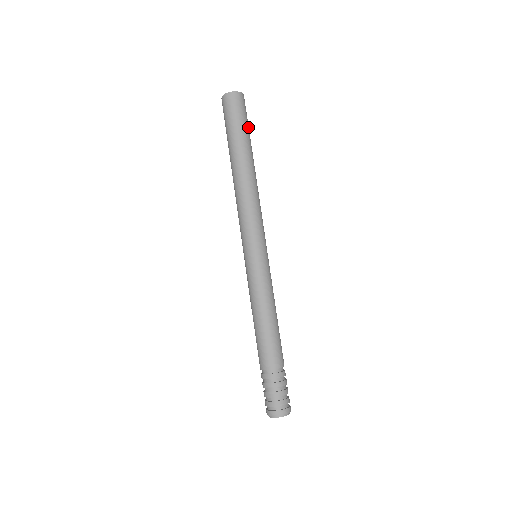
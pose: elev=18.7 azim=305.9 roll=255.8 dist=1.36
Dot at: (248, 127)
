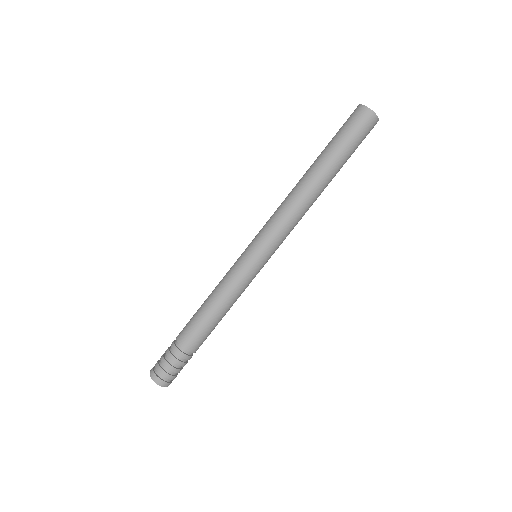
Dot at: (352, 147)
